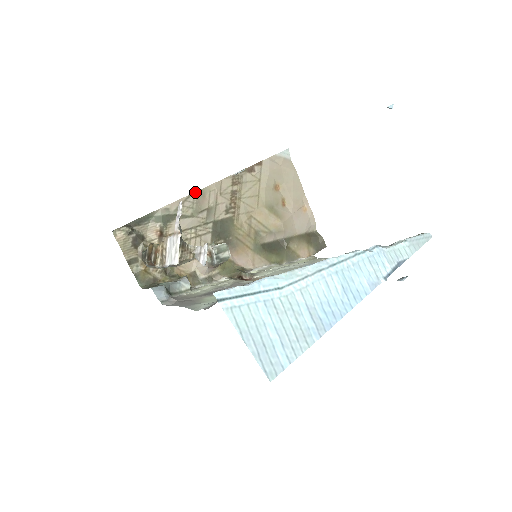
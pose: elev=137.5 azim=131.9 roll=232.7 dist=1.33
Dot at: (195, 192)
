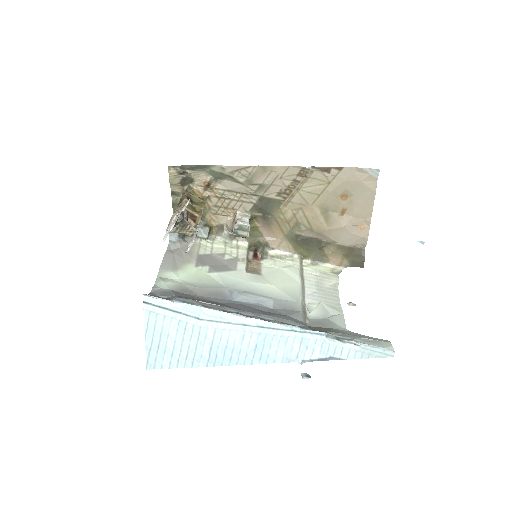
Dot at: occluded
